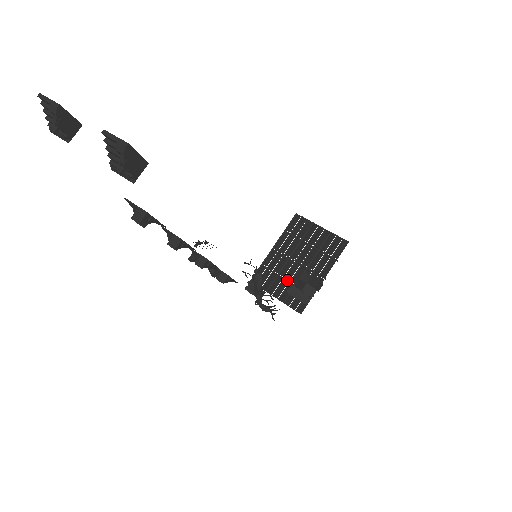
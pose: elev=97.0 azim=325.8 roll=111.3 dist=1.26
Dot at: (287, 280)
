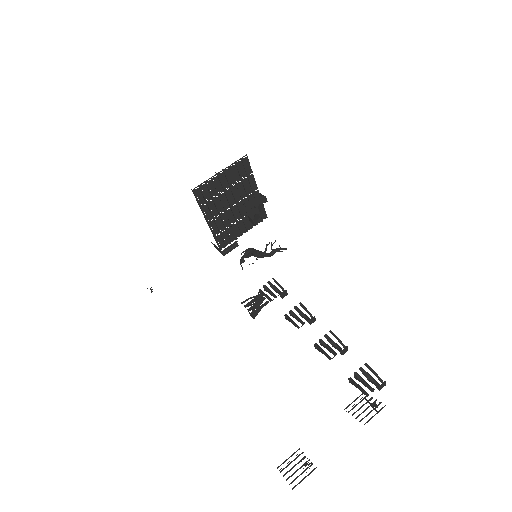
Dot at: (239, 219)
